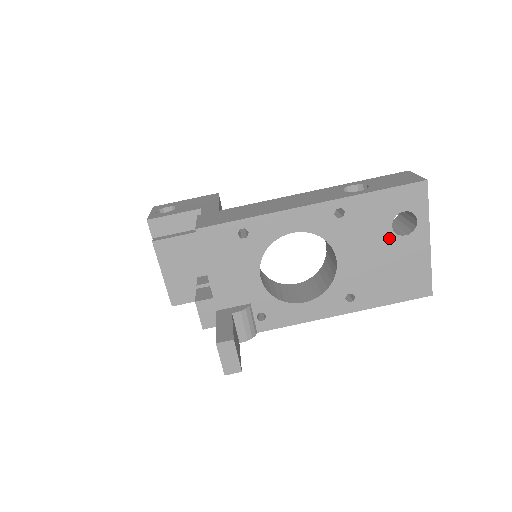
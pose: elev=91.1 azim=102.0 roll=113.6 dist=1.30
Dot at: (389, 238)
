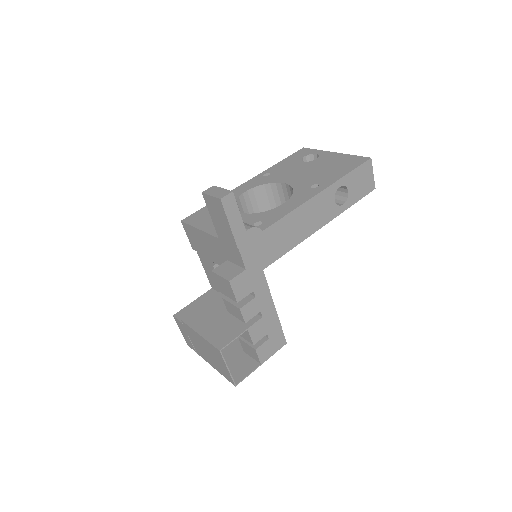
Dot at: (308, 164)
